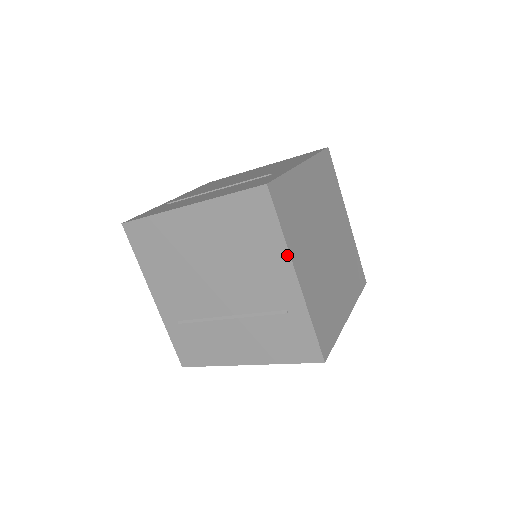
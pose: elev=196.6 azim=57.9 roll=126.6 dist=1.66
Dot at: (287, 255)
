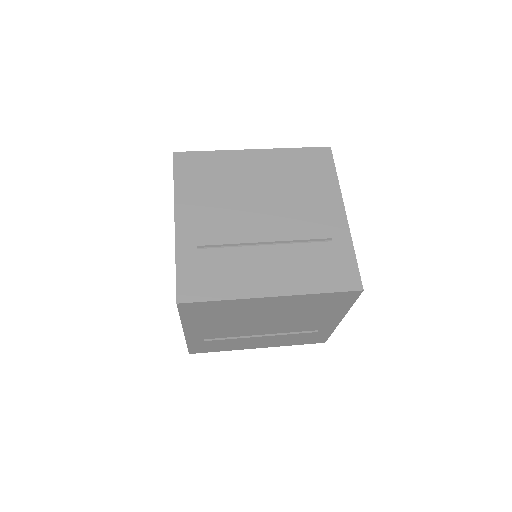
Dot at: (344, 314)
